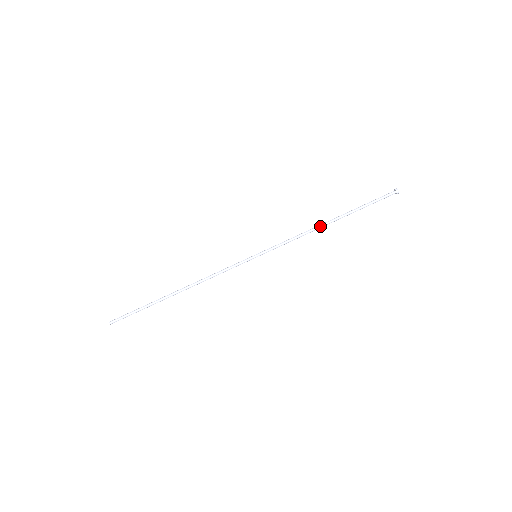
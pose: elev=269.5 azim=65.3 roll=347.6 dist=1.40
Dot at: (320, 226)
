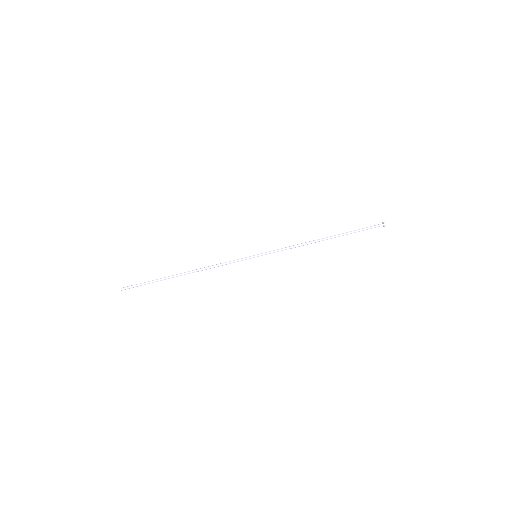
Dot at: (315, 241)
